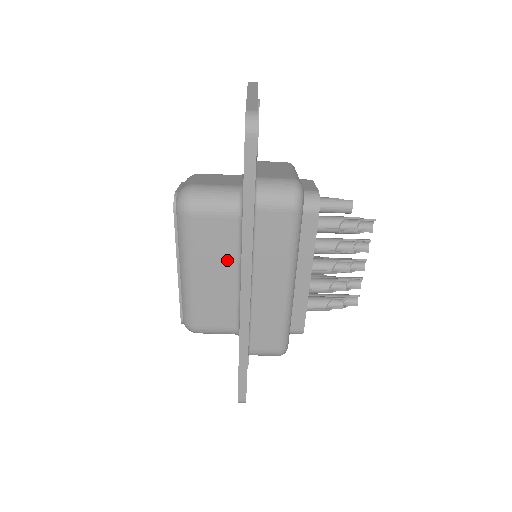
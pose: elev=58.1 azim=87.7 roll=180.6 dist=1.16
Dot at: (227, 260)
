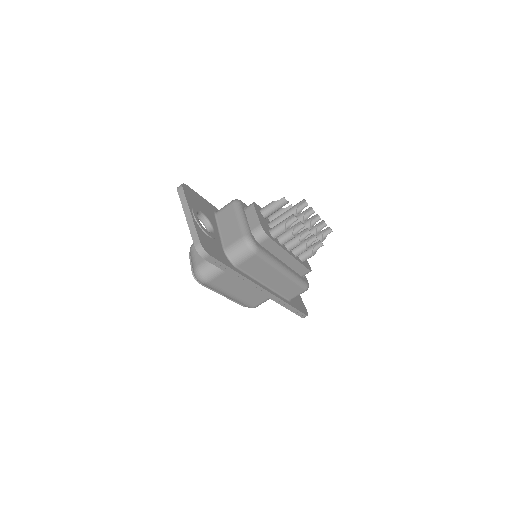
Dot at: occluded
